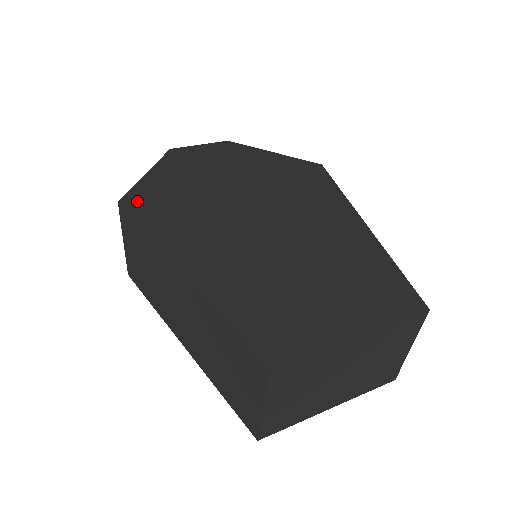
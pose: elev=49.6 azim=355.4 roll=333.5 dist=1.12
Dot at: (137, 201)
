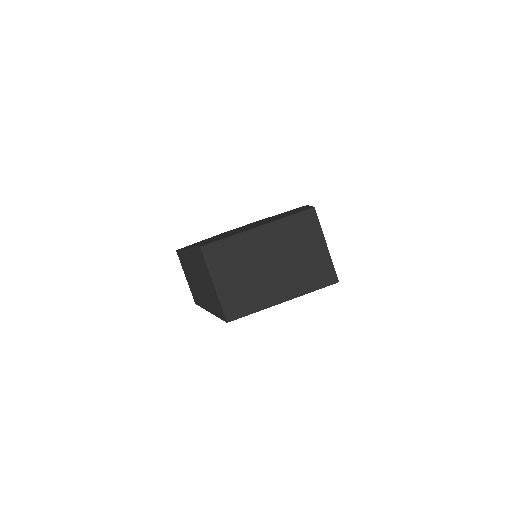
Dot at: occluded
